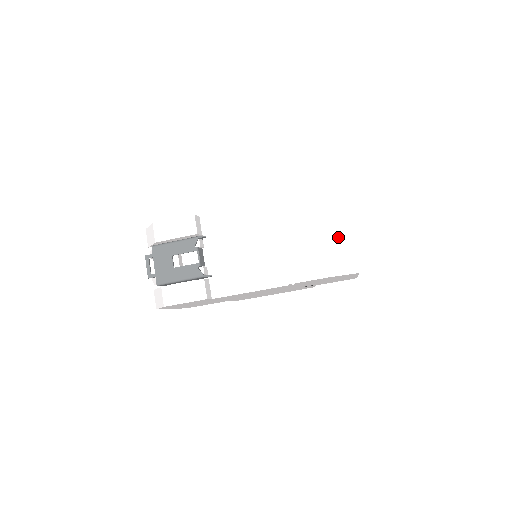
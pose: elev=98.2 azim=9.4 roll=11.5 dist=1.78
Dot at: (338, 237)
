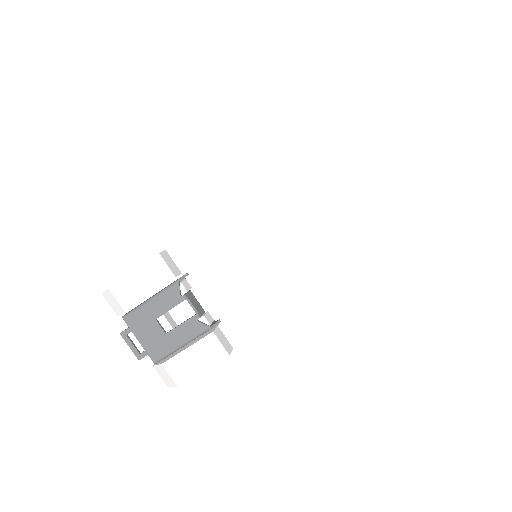
Dot at: (367, 202)
